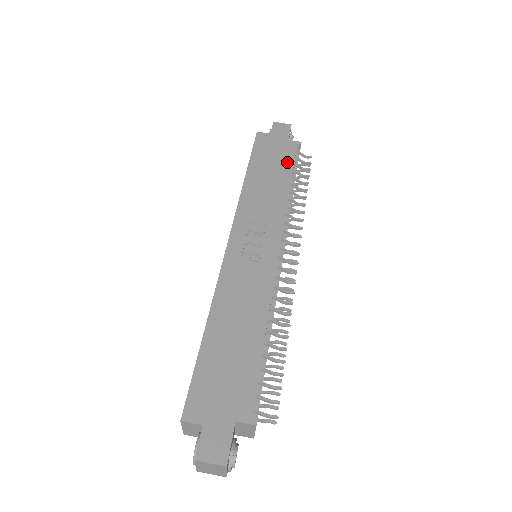
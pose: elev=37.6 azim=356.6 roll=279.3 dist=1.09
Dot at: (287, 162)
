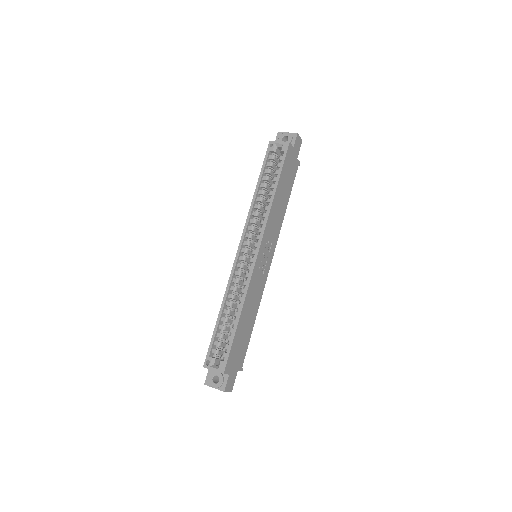
Dot at: (292, 183)
